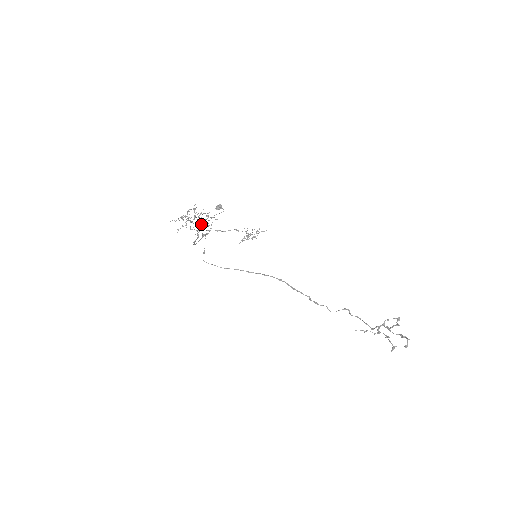
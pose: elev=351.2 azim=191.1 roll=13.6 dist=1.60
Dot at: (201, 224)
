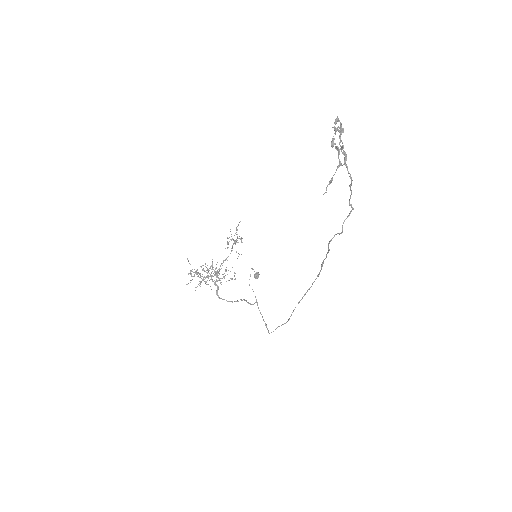
Dot at: (218, 277)
